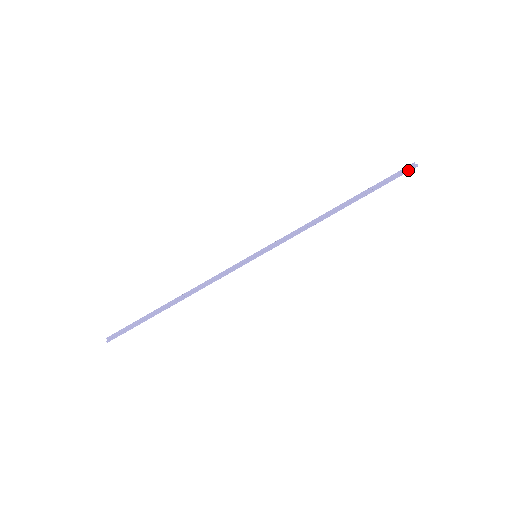
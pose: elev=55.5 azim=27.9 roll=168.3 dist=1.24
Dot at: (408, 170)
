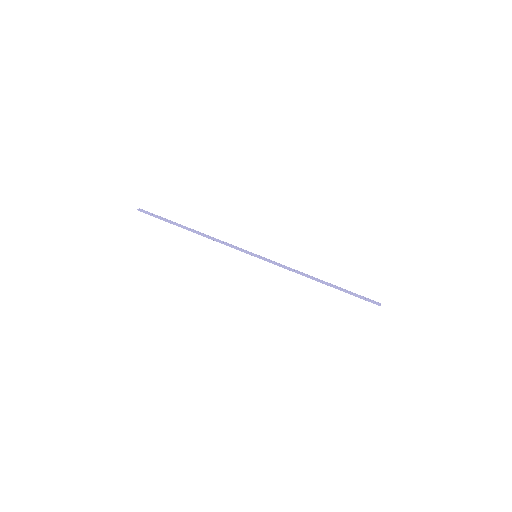
Dot at: (374, 302)
